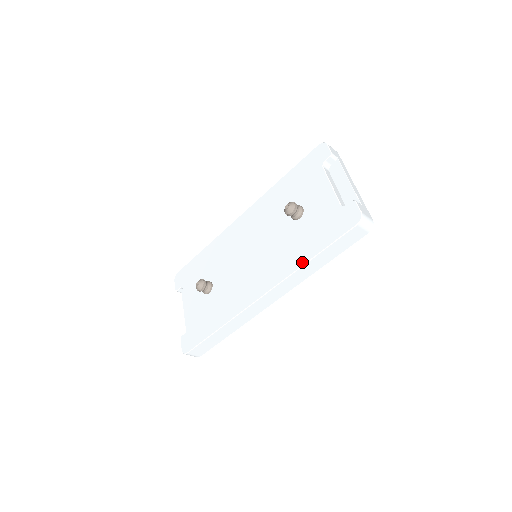
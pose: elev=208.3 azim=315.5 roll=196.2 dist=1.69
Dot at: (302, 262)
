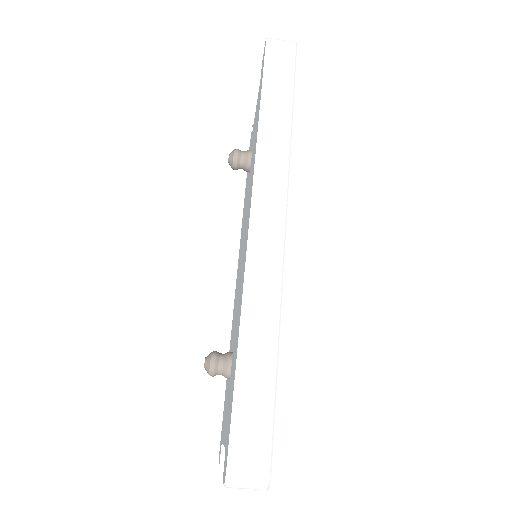
Dot at: (257, 130)
